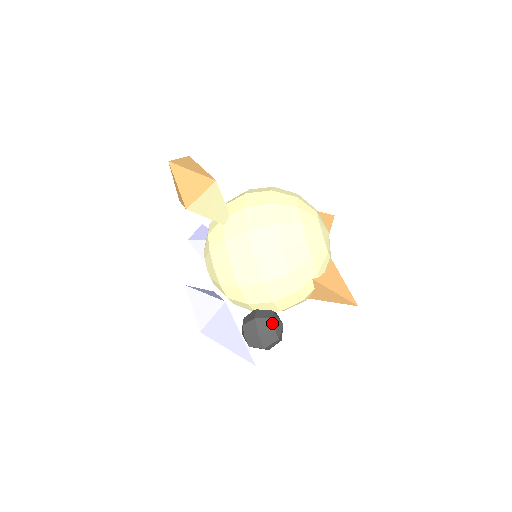
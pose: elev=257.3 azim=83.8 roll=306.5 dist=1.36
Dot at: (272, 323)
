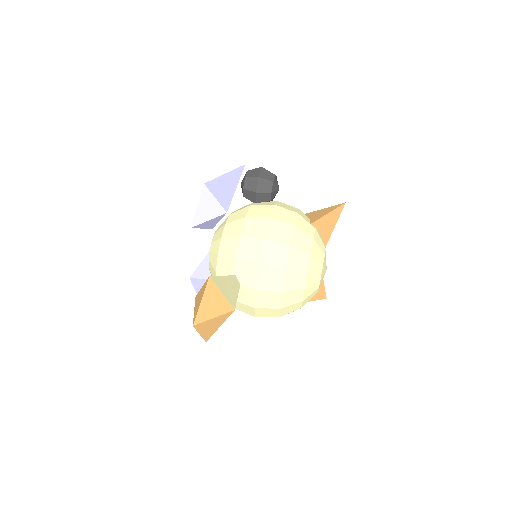
Dot at: occluded
